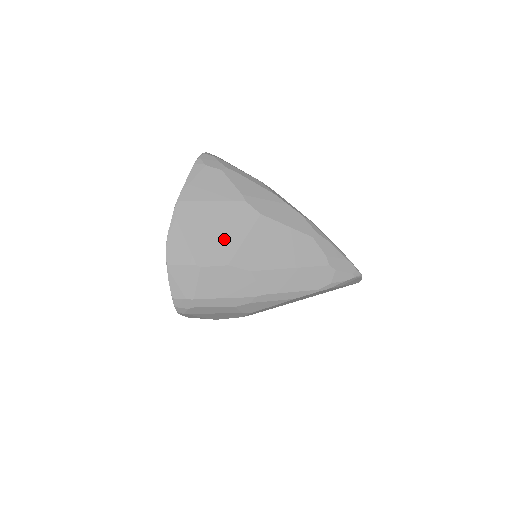
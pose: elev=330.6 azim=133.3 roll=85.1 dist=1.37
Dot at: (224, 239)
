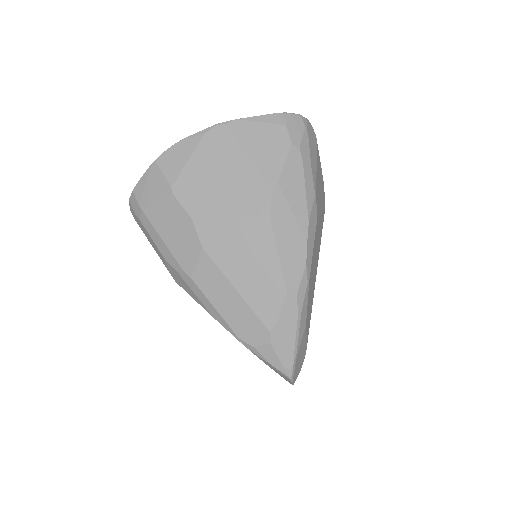
Dot at: (216, 196)
